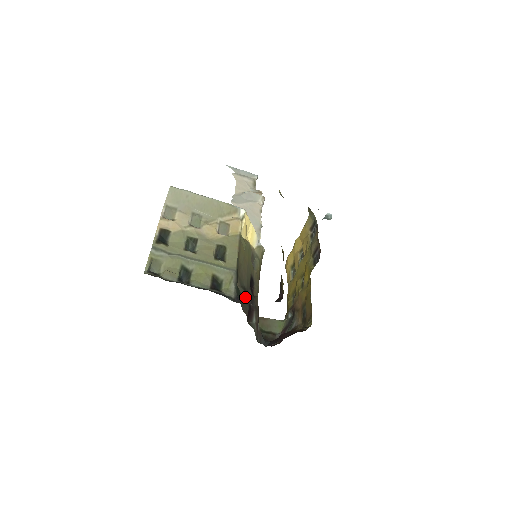
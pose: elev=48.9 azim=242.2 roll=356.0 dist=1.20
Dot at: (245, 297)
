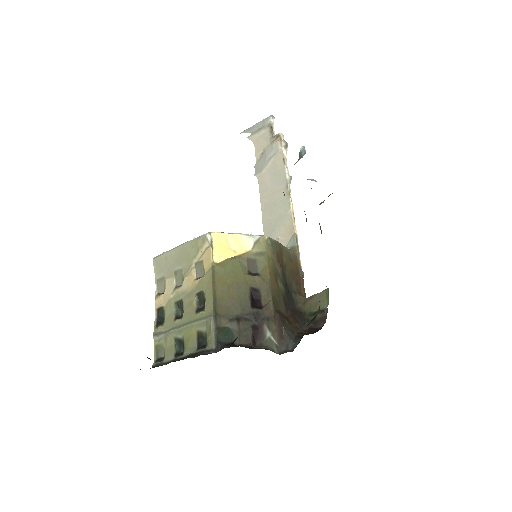
Dot at: (241, 325)
